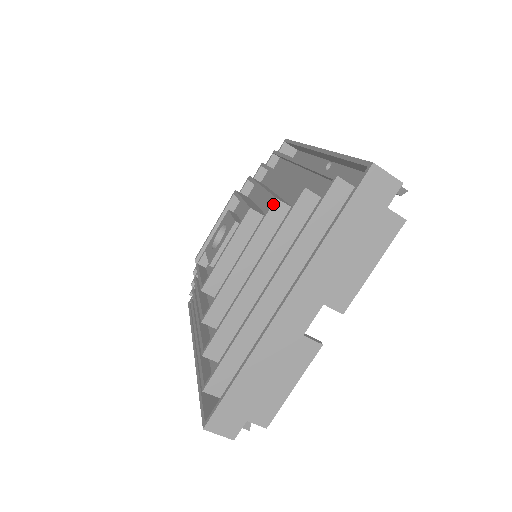
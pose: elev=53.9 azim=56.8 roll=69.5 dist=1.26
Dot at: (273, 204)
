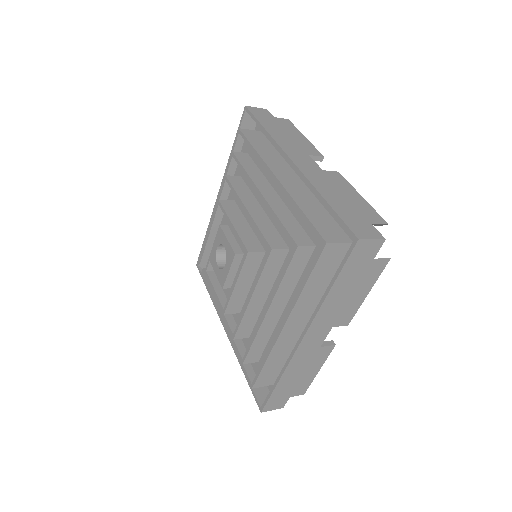
Dot at: (270, 254)
